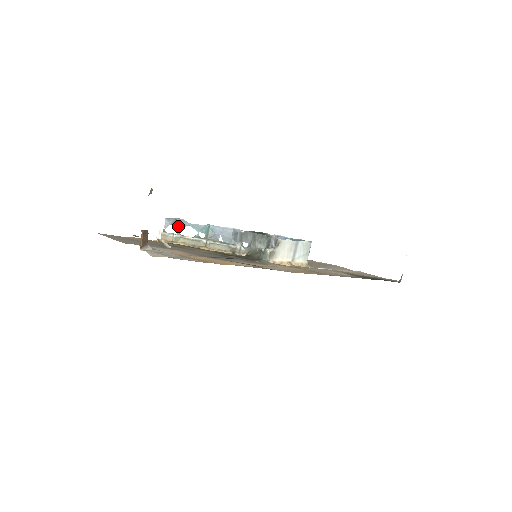
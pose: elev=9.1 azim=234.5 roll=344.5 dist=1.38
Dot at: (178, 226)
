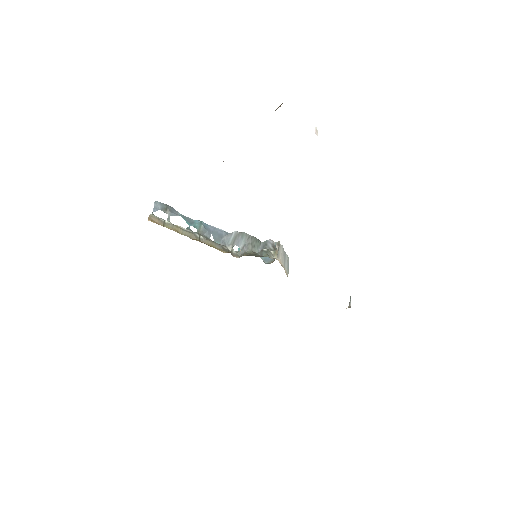
Dot at: (170, 213)
